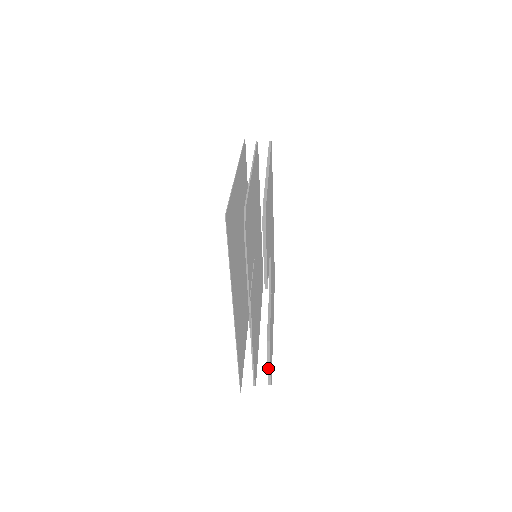
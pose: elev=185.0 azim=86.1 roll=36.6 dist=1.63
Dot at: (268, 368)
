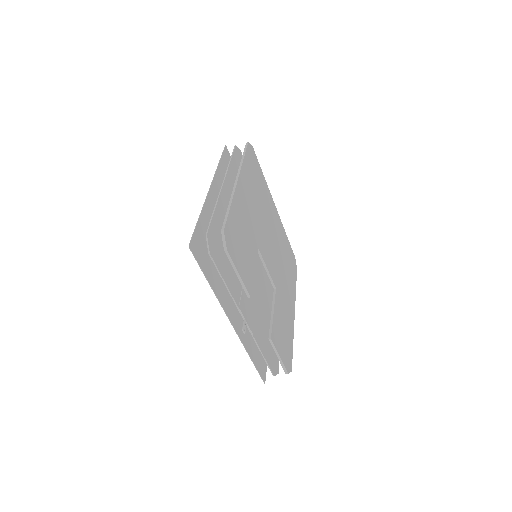
Dot at: (279, 360)
